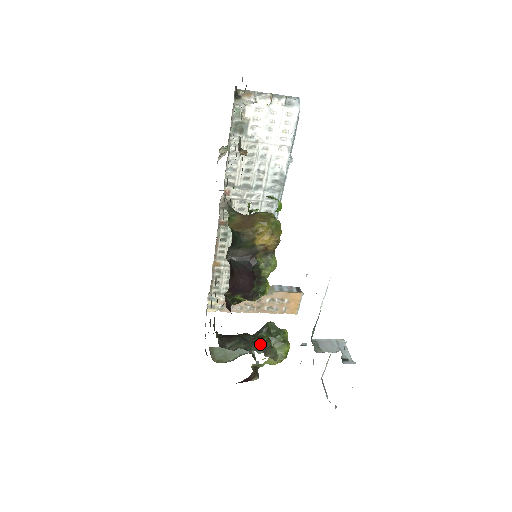
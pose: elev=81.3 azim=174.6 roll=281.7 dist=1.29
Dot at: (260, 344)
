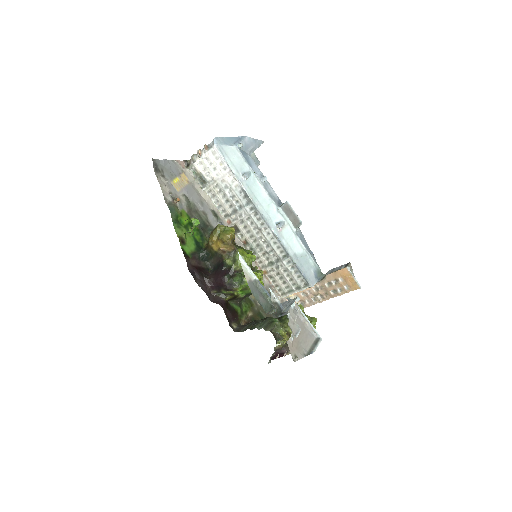
Dot at: (263, 322)
